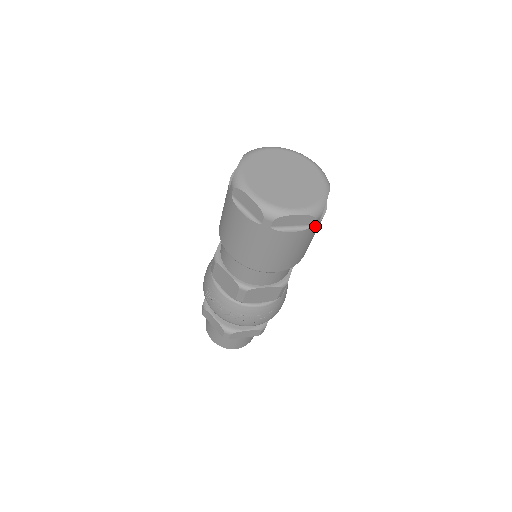
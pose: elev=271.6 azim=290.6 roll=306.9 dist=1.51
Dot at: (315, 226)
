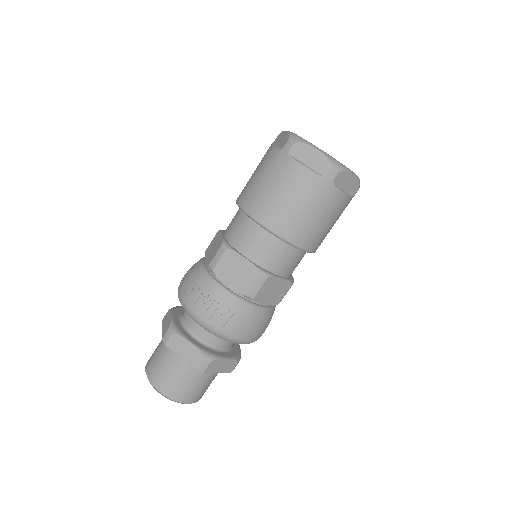
Dot at: (327, 185)
